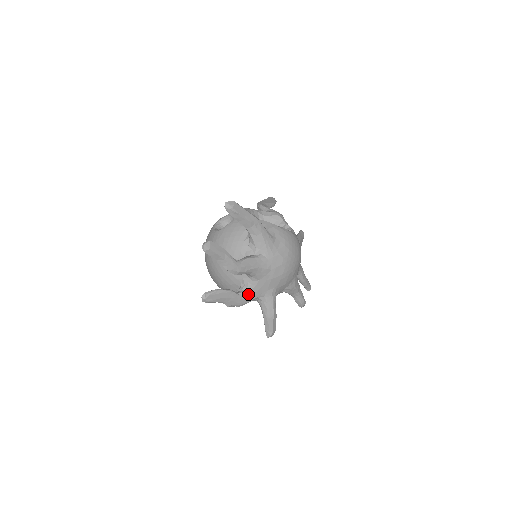
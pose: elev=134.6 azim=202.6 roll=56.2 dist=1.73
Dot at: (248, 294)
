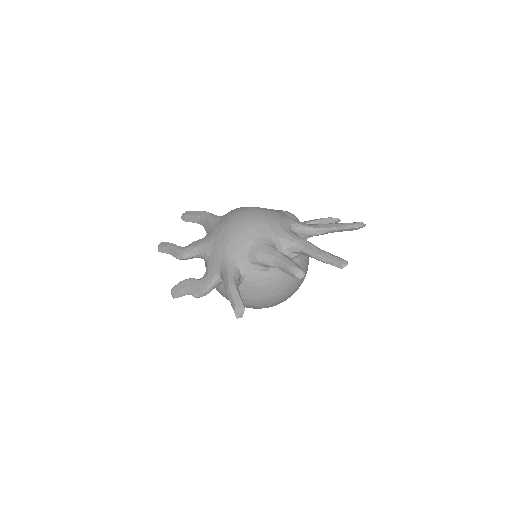
Dot at: (206, 276)
